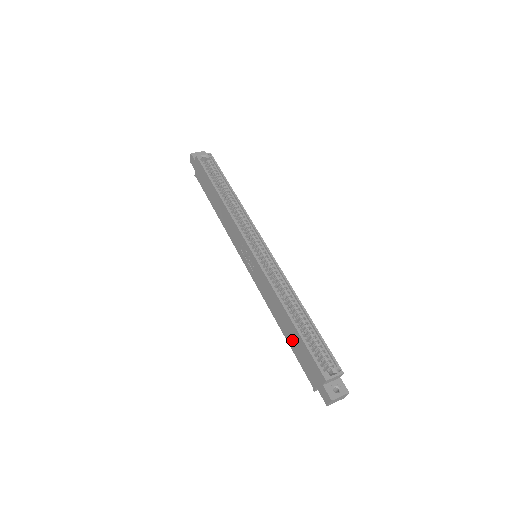
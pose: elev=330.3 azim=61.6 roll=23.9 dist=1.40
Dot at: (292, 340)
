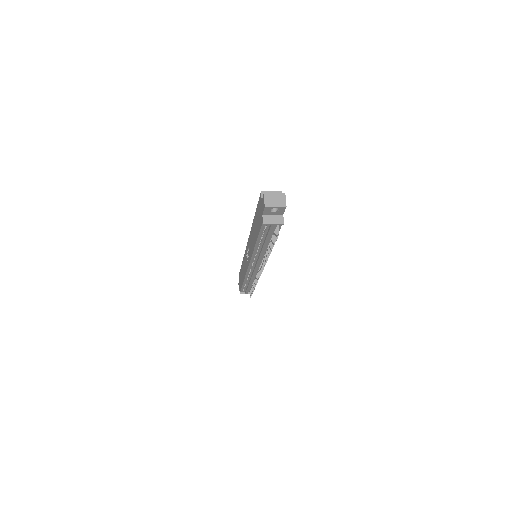
Dot at: (256, 229)
